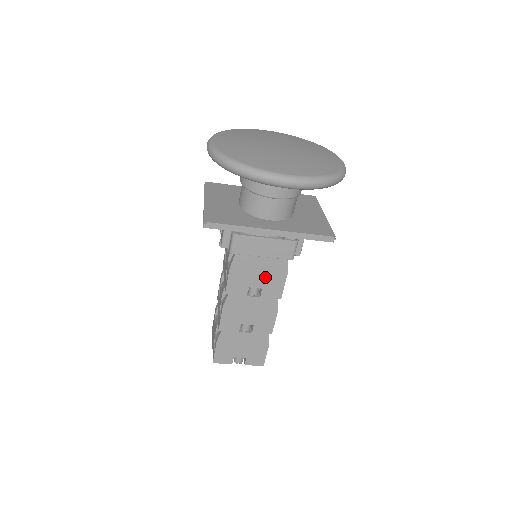
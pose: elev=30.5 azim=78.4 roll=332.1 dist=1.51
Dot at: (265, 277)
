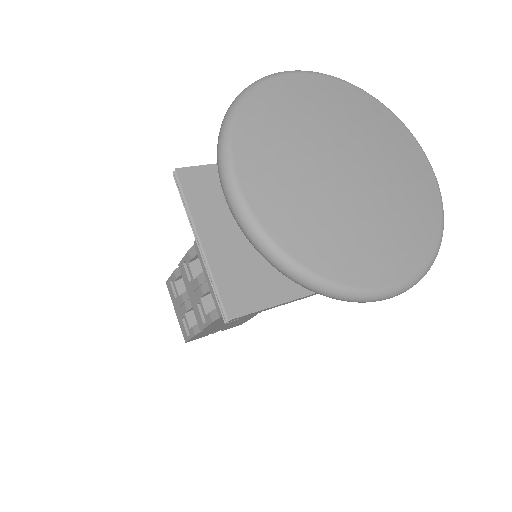
Dot at: occluded
